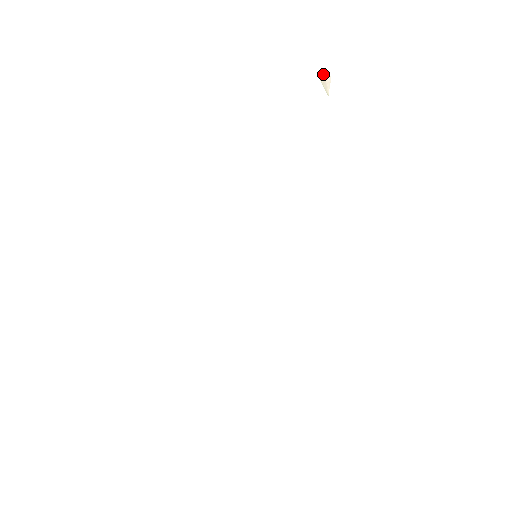
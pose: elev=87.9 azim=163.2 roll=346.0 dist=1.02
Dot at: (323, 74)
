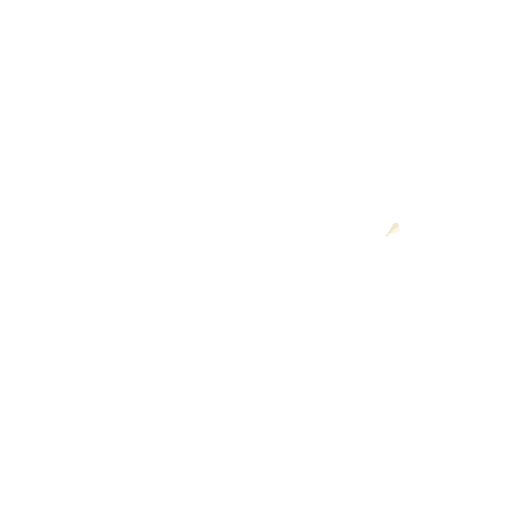
Dot at: occluded
